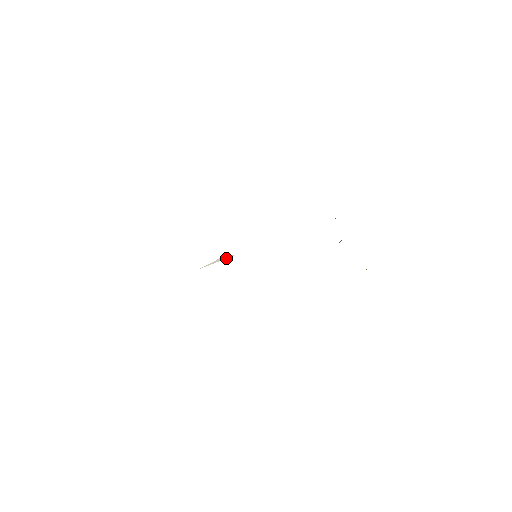
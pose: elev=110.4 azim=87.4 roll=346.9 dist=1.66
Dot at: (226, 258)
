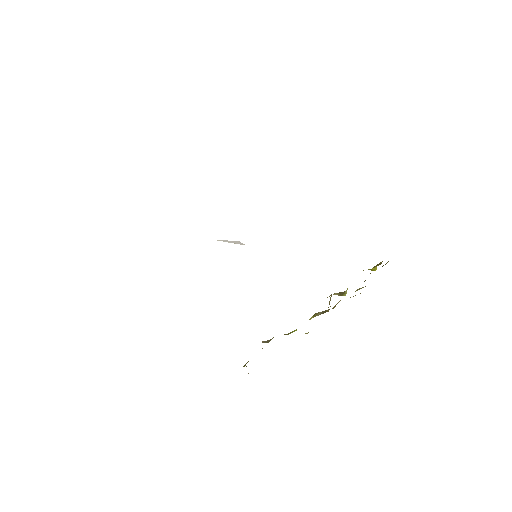
Dot at: (236, 243)
